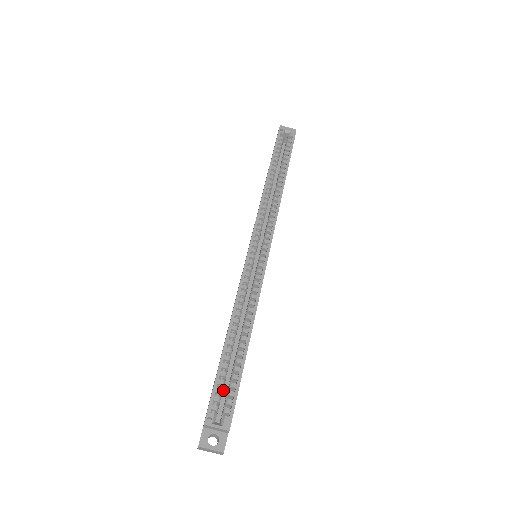
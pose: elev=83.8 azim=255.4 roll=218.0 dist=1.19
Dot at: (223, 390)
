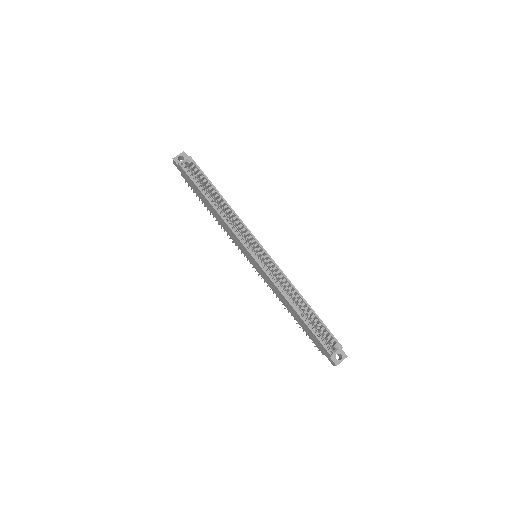
Dot at: occluded
